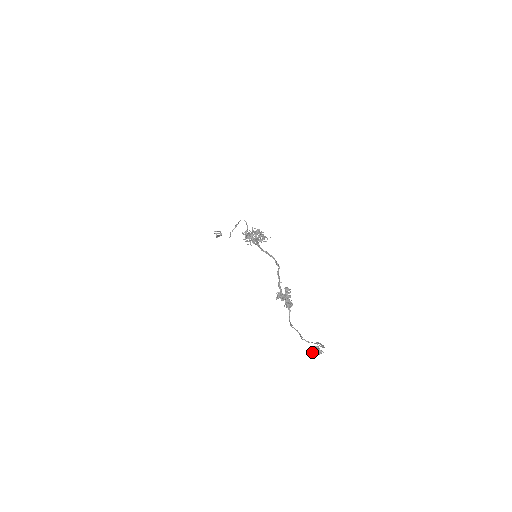
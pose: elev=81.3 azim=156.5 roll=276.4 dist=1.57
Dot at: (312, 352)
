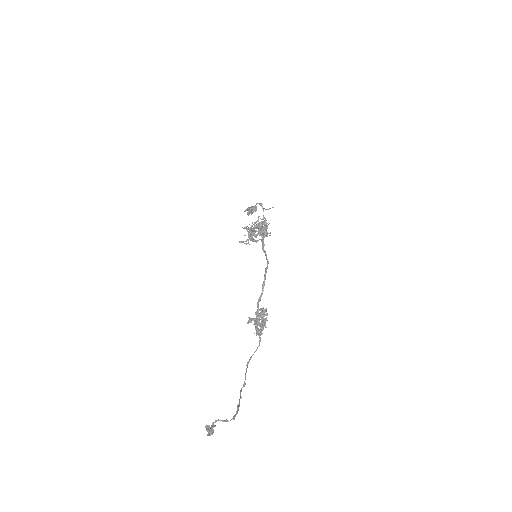
Dot at: occluded
